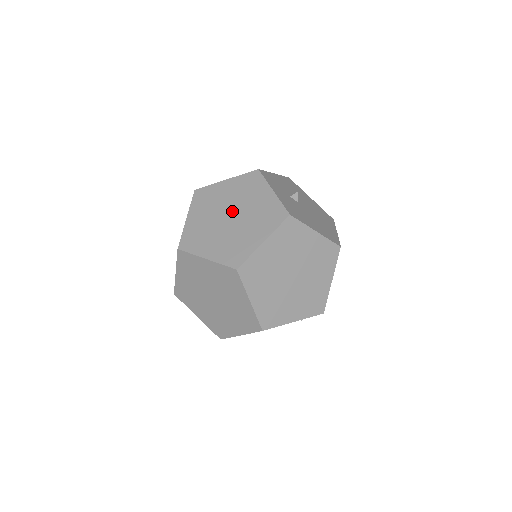
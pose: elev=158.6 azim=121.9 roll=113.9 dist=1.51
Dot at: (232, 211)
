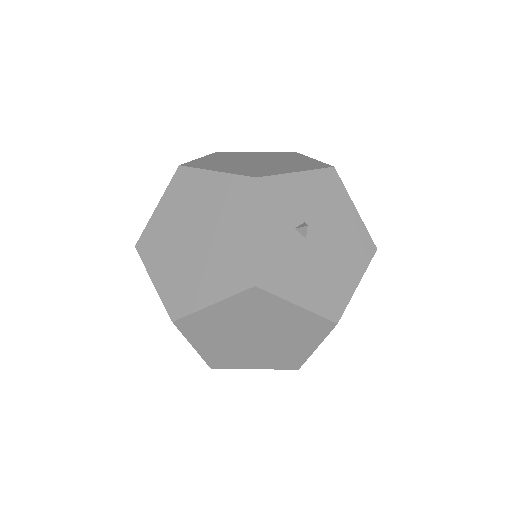
Dot at: (201, 231)
